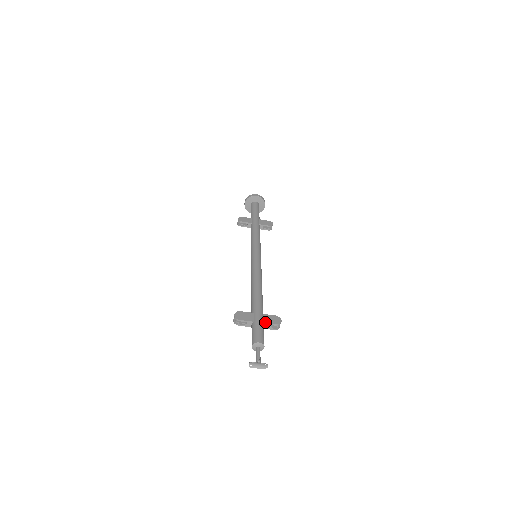
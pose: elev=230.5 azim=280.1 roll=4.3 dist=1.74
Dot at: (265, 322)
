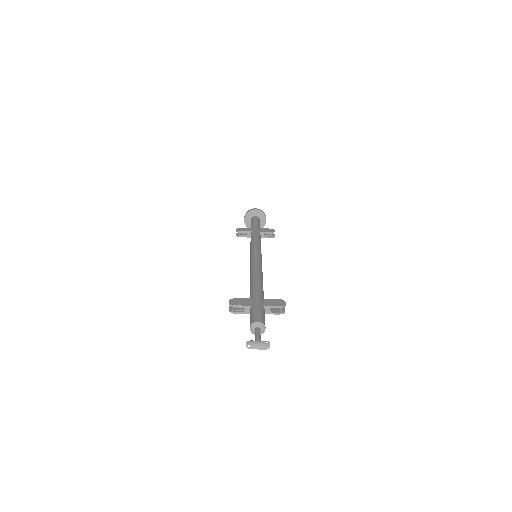
Dot at: (265, 305)
